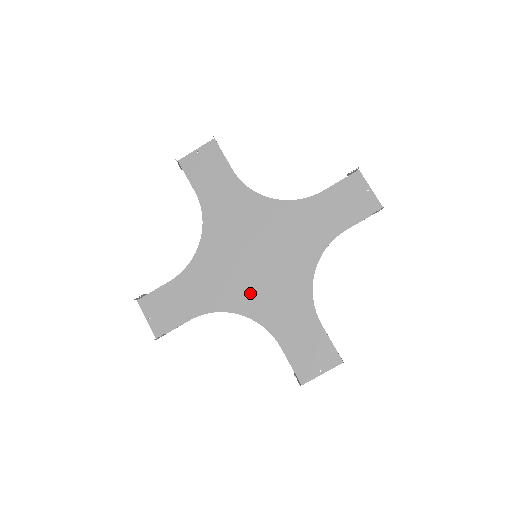
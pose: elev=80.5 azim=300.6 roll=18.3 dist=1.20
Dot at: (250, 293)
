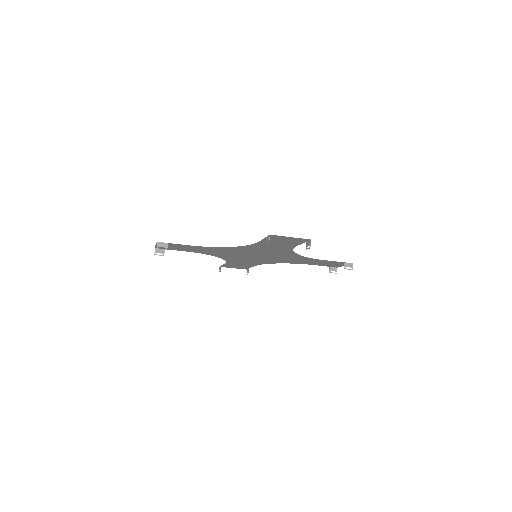
Dot at: (234, 257)
